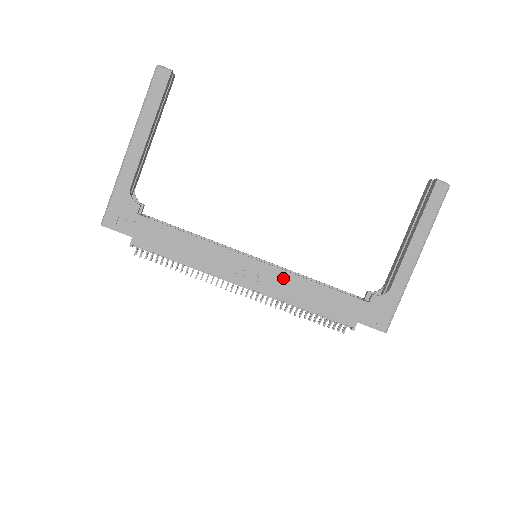
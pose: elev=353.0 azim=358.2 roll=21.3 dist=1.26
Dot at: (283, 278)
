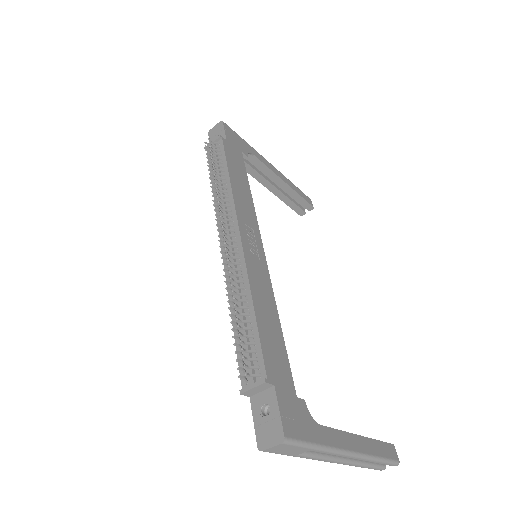
Dot at: (265, 278)
